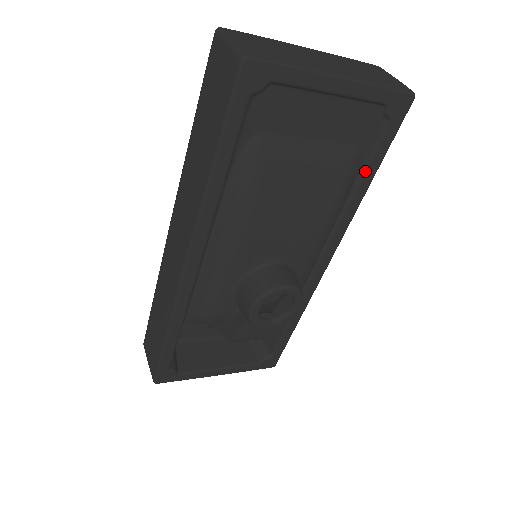
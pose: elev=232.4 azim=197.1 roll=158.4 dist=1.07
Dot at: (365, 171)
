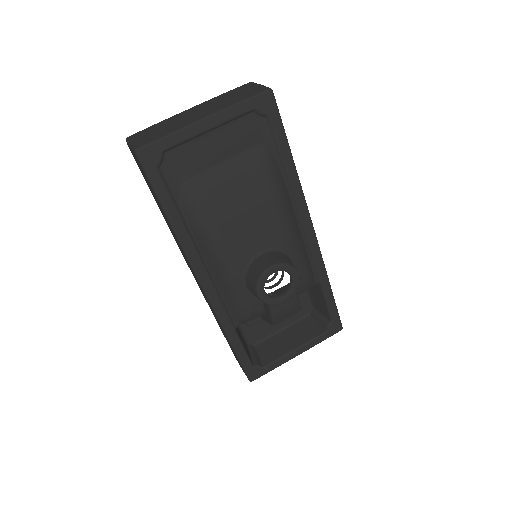
Dot at: (281, 156)
